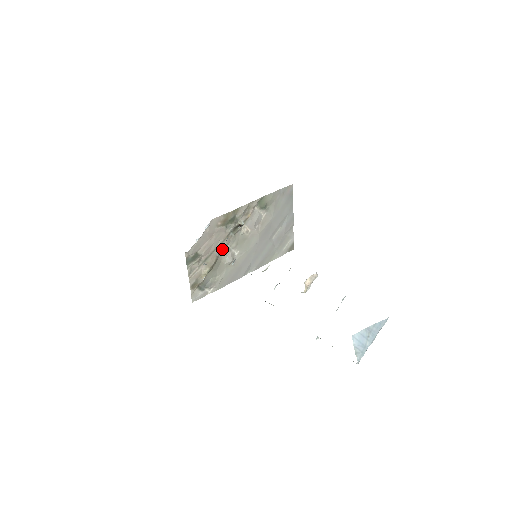
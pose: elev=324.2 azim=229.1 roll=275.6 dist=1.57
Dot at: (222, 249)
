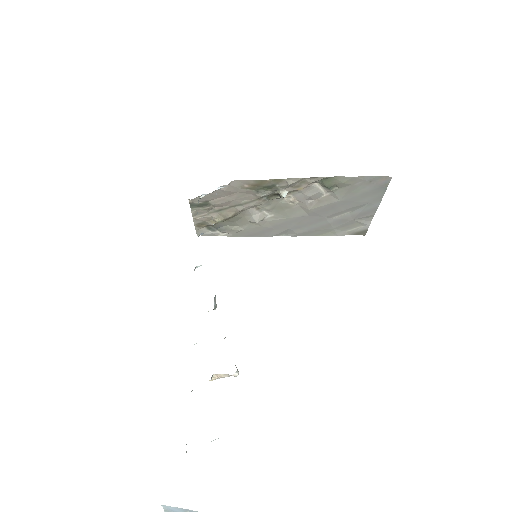
Dot at: (247, 208)
